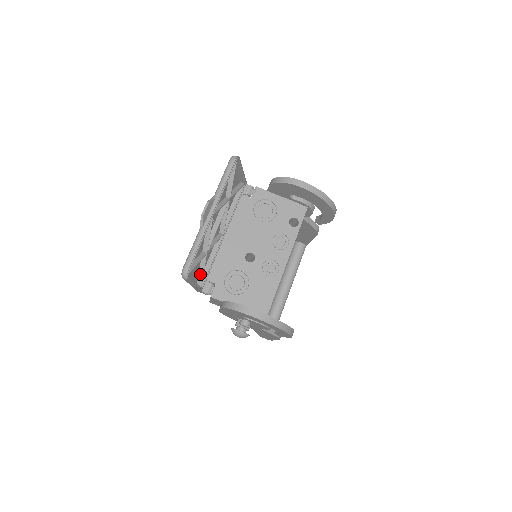
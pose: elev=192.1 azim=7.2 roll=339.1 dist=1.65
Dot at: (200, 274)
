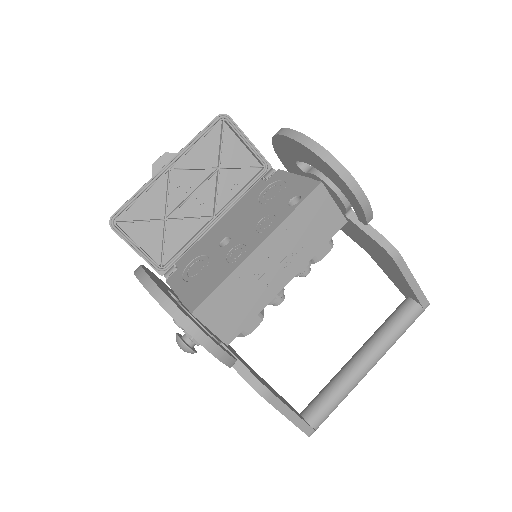
Dot at: (162, 249)
